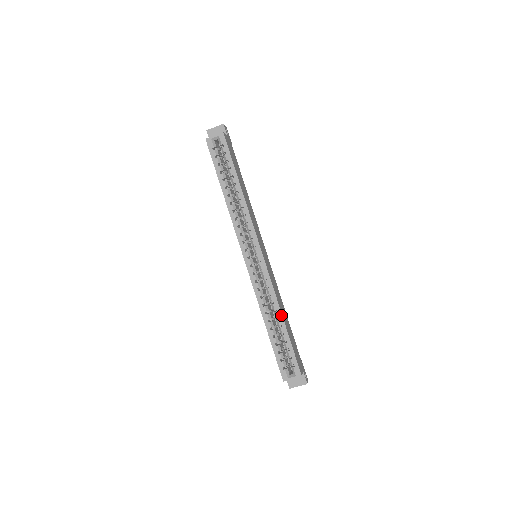
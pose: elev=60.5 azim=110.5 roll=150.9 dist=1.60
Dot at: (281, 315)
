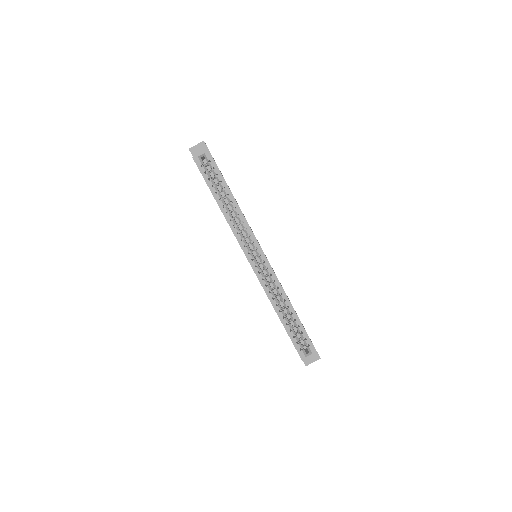
Dot at: (290, 304)
